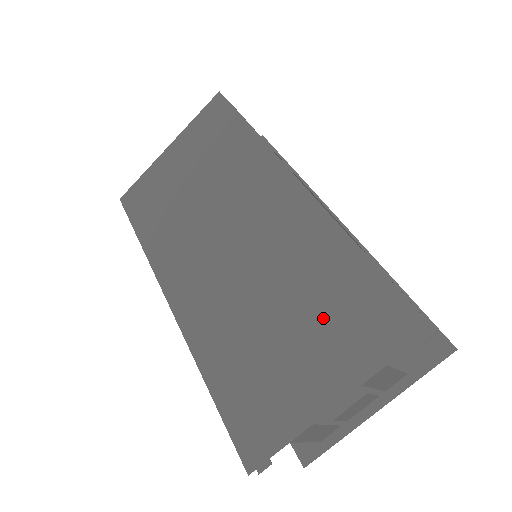
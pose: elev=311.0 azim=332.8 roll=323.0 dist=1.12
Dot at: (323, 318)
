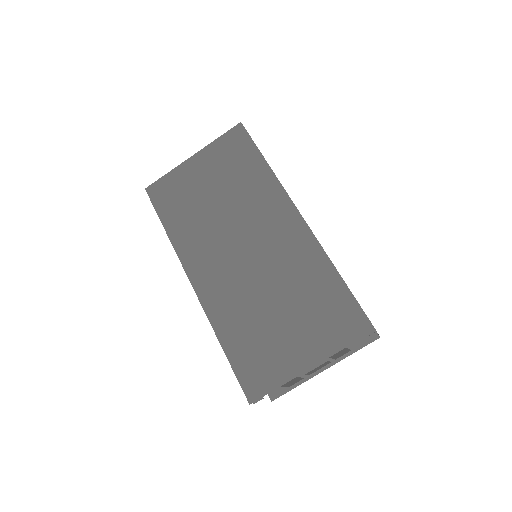
Dot at: (309, 313)
